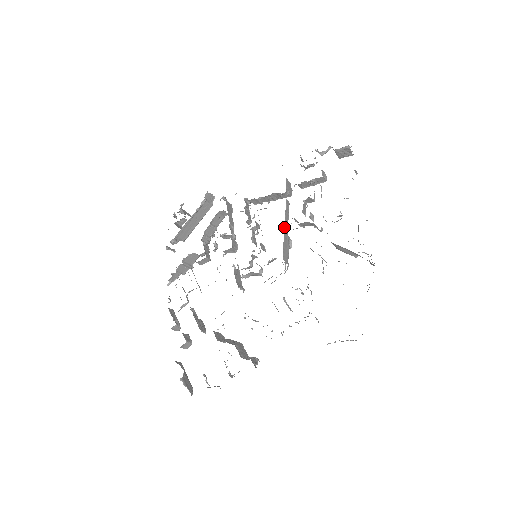
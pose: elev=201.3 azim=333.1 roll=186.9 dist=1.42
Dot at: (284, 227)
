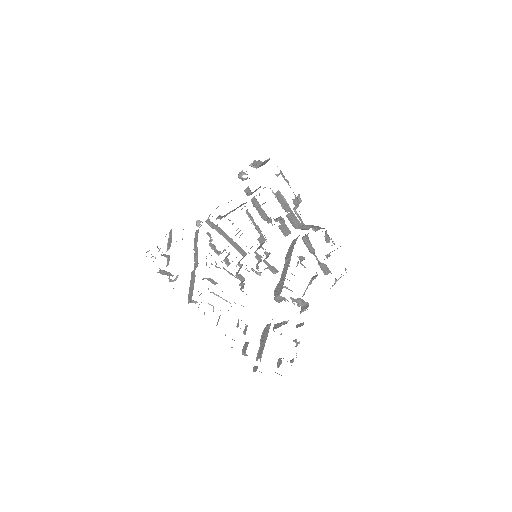
Dot at: occluded
